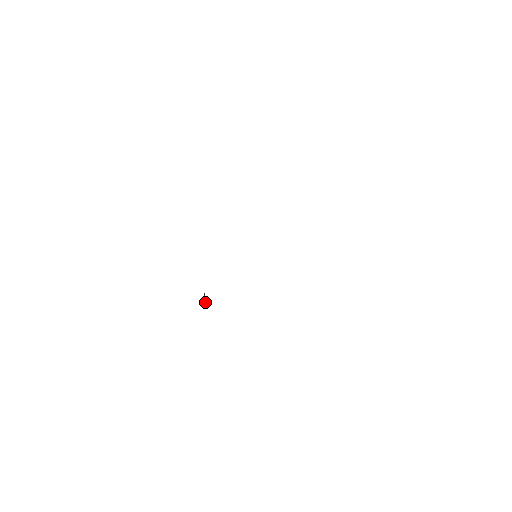
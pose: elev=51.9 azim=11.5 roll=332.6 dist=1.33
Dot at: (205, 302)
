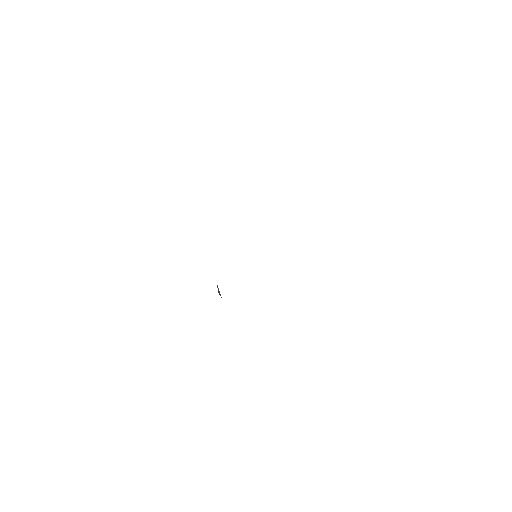
Dot at: (220, 295)
